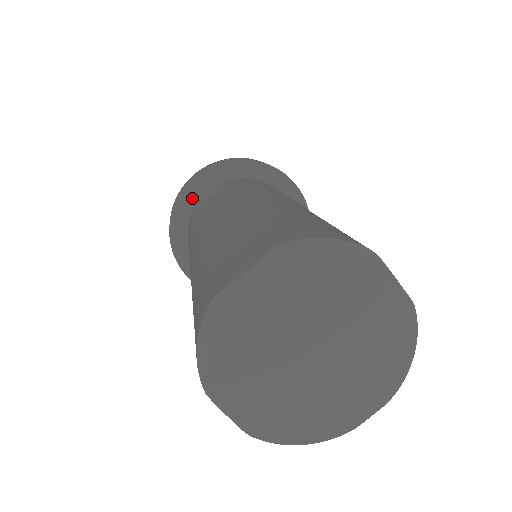
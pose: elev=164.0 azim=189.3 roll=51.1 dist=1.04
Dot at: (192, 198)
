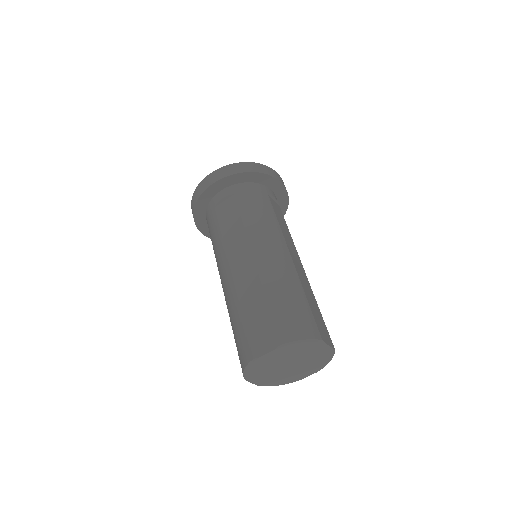
Dot at: (210, 195)
